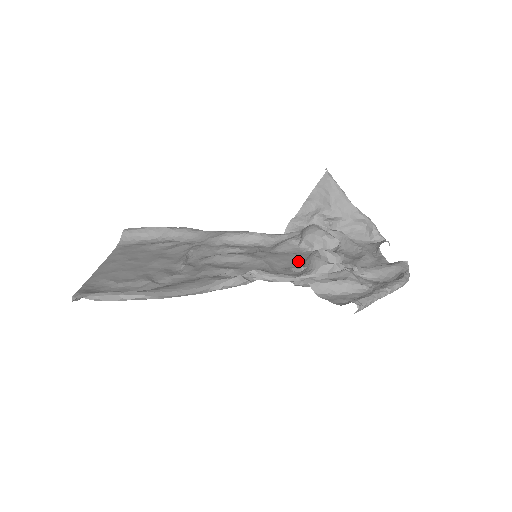
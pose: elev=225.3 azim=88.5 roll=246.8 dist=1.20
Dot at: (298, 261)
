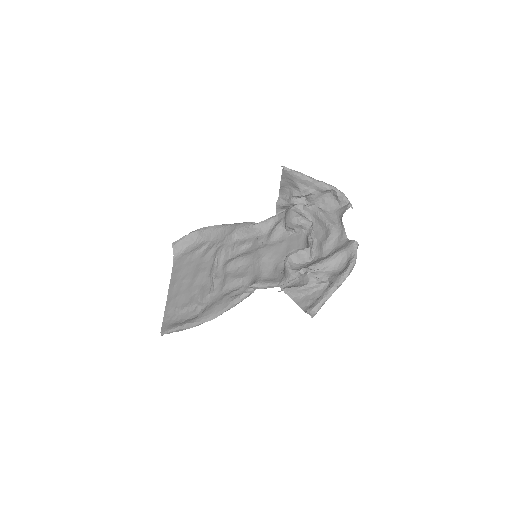
Dot at: (284, 252)
